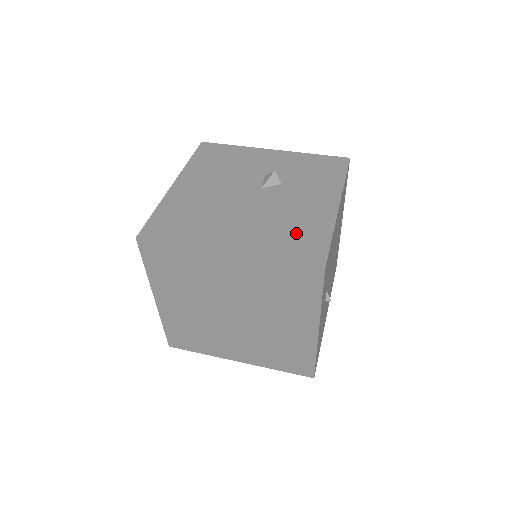
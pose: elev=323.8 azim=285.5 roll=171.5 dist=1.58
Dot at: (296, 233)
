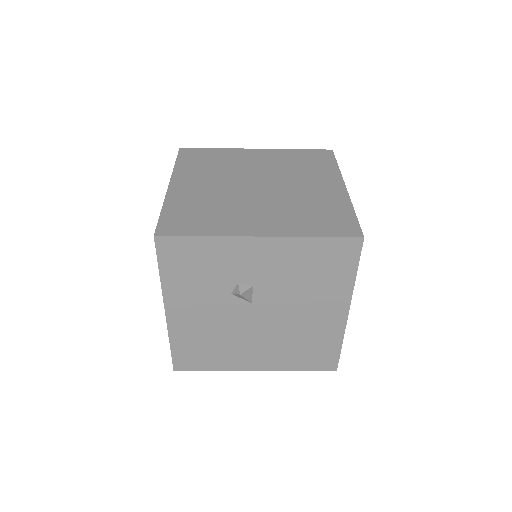
Dot at: occluded
